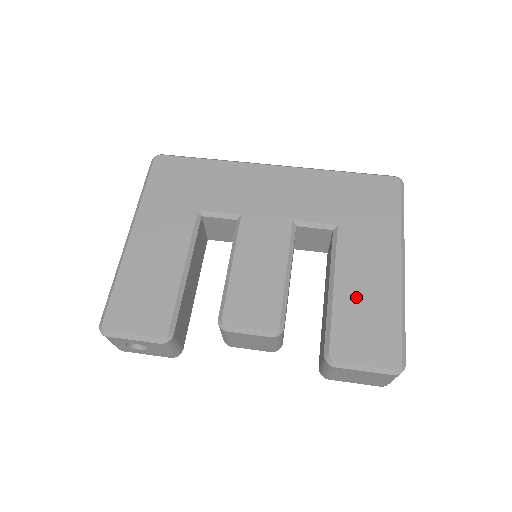
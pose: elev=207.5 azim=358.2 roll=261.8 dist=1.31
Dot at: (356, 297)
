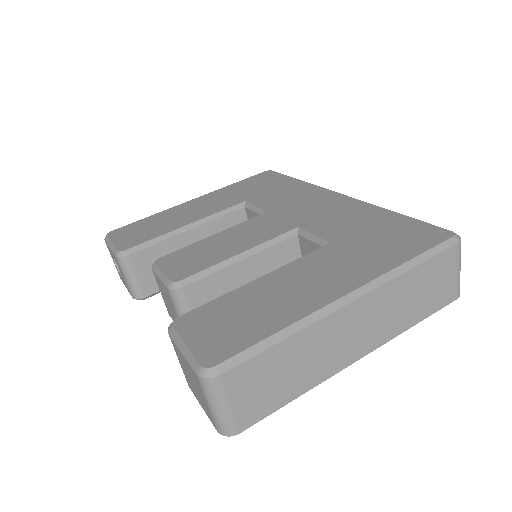
Dot at: (262, 294)
